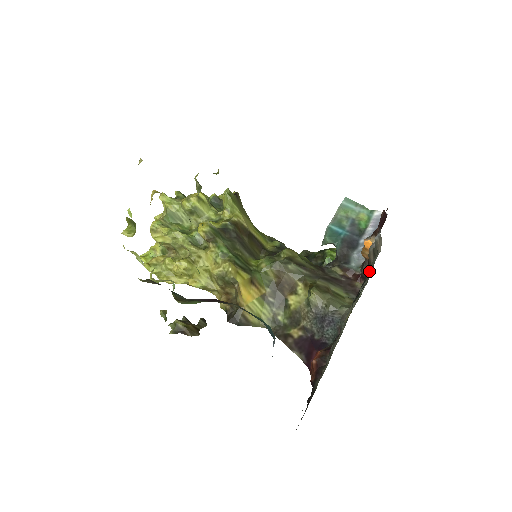
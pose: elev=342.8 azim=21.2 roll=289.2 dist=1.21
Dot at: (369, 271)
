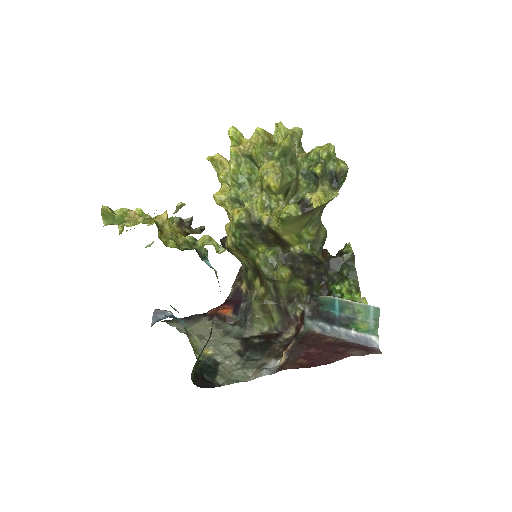
Dot at: (266, 354)
